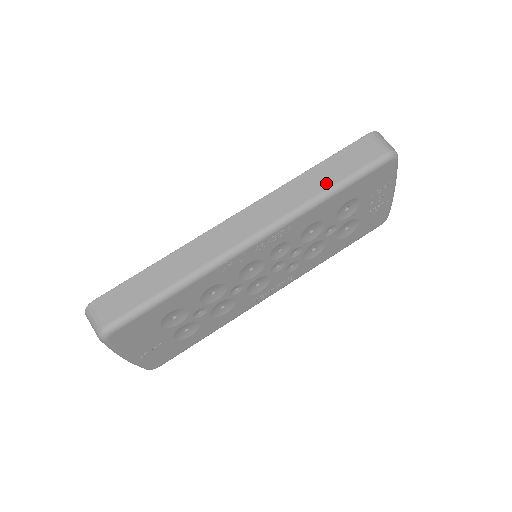
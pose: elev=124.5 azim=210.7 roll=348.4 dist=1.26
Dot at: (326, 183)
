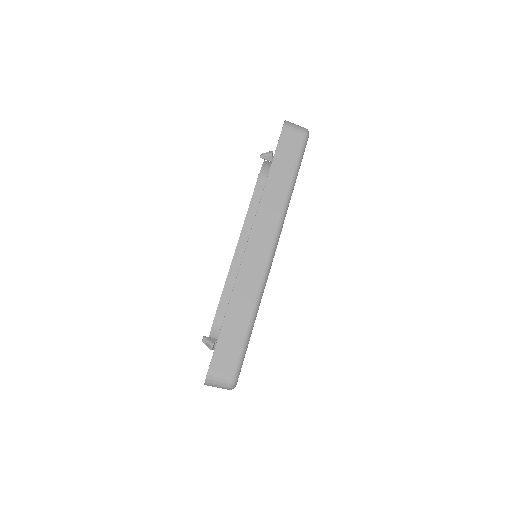
Dot at: (286, 180)
